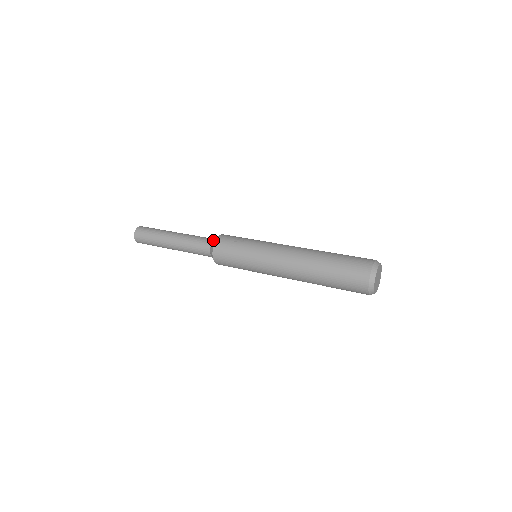
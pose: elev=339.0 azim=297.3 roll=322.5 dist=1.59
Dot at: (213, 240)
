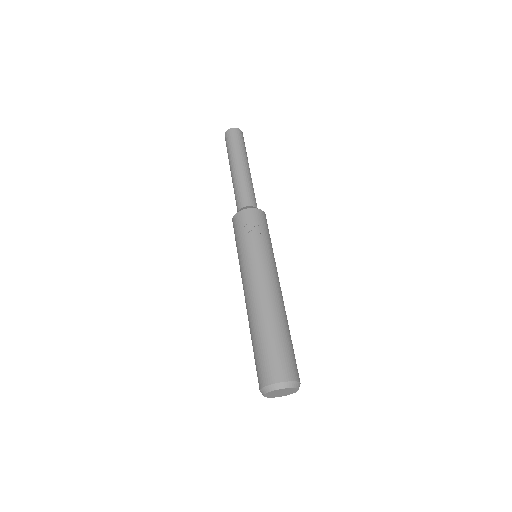
Dot at: (252, 205)
